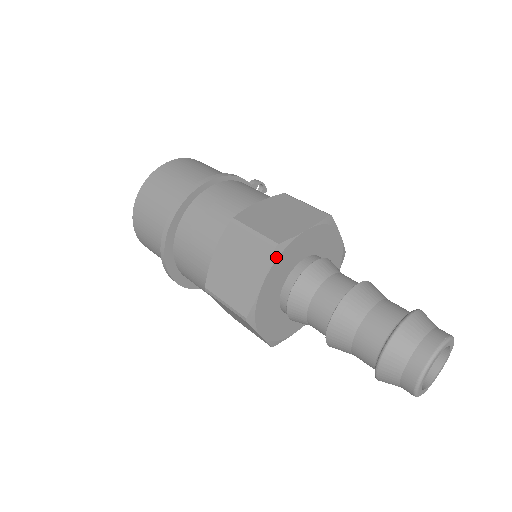
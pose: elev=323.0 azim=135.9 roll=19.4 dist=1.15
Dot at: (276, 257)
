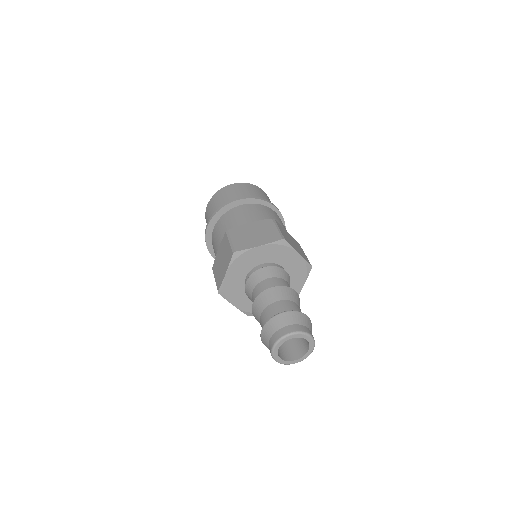
Dot at: (278, 243)
